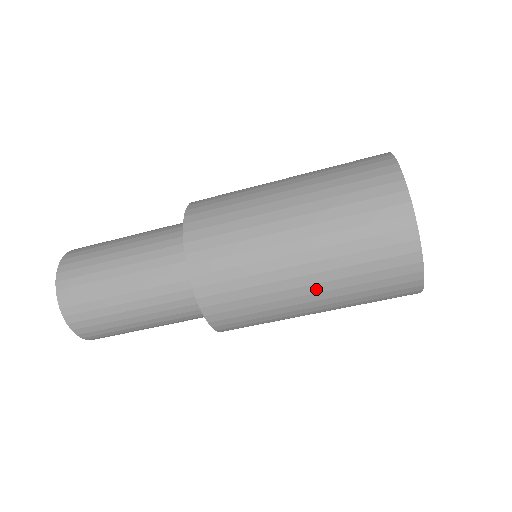
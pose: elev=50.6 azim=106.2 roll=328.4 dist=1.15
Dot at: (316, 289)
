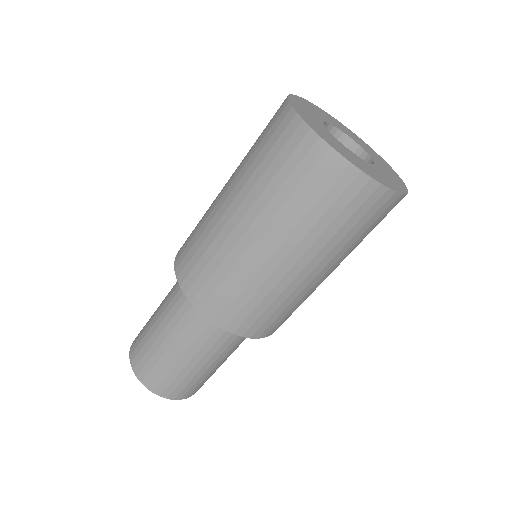
Dot at: (333, 268)
